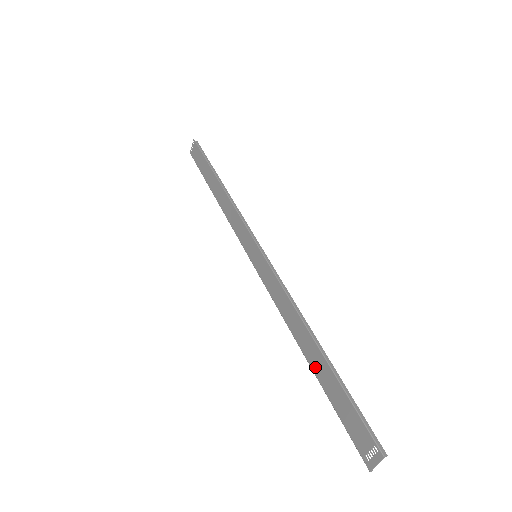
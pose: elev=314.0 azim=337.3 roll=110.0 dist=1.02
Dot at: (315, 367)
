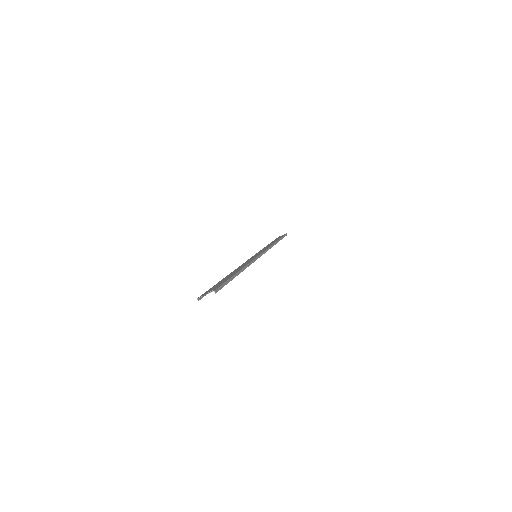
Dot at: (226, 277)
